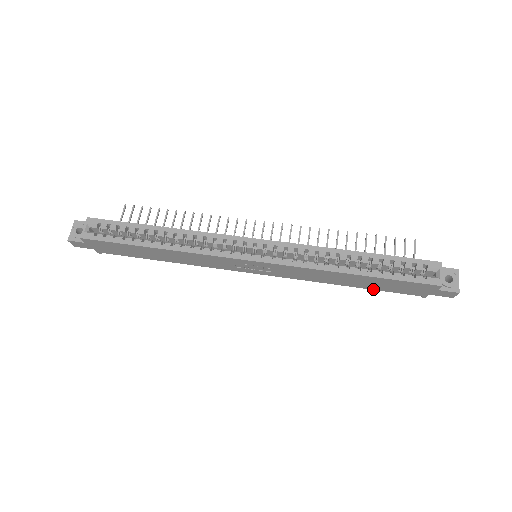
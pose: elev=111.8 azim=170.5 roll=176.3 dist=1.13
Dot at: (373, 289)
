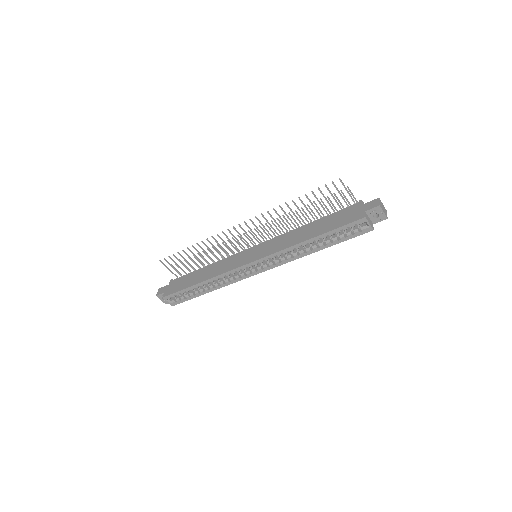
Dot at: occluded
